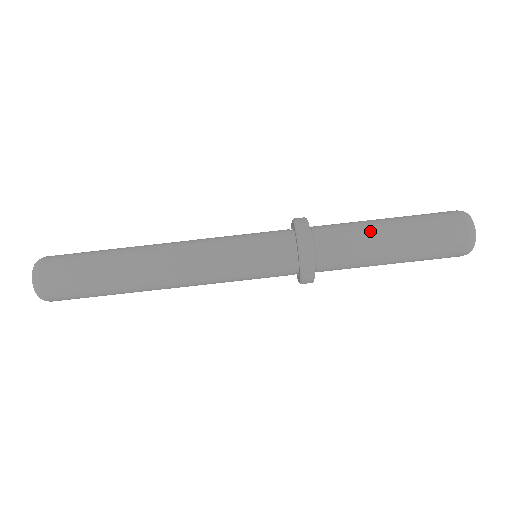
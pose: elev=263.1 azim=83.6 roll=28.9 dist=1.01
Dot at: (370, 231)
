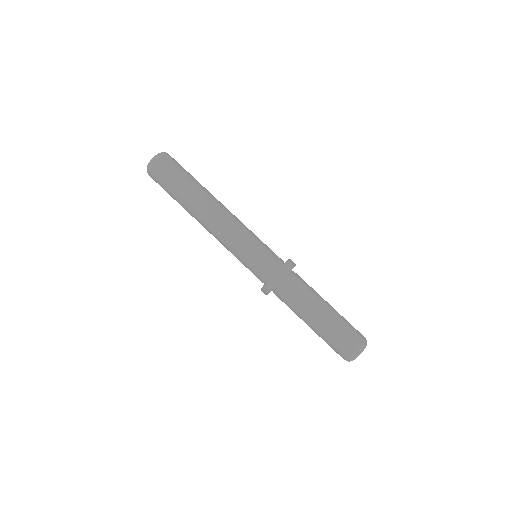
Dot at: occluded
